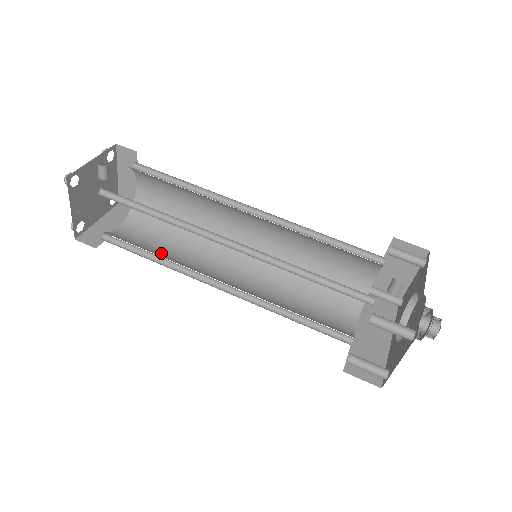
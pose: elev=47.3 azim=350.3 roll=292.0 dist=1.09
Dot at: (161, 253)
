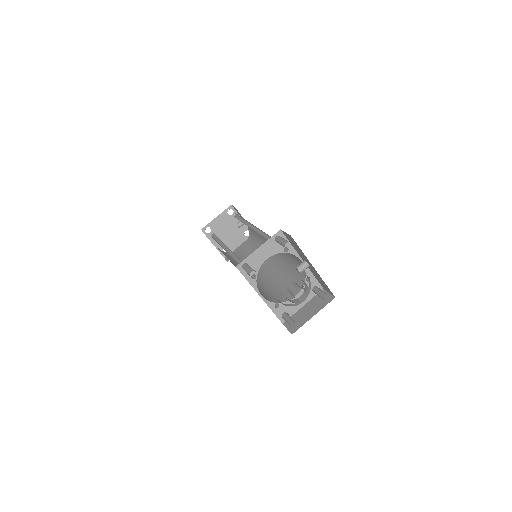
Dot at: occluded
